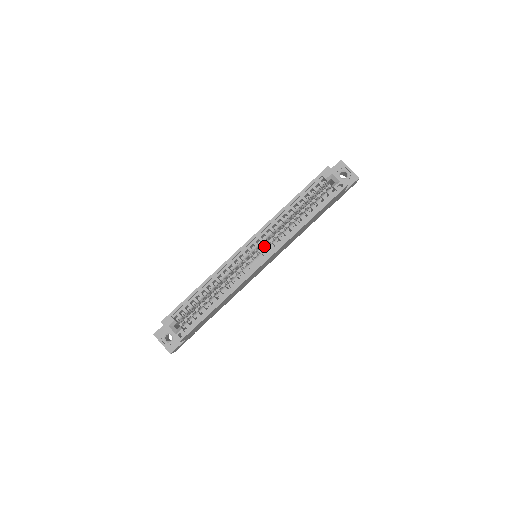
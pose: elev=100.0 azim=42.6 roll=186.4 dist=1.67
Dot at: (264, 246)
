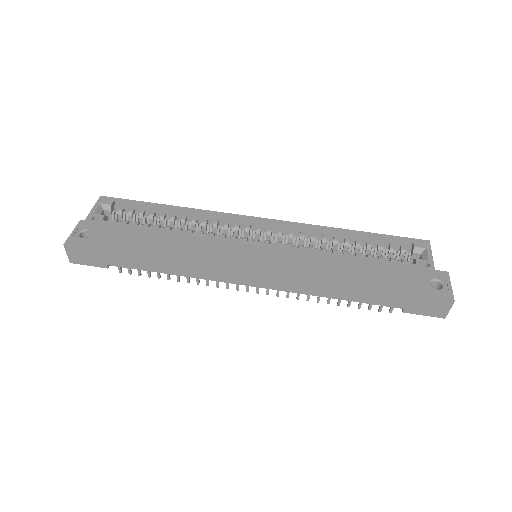
Dot at: occluded
